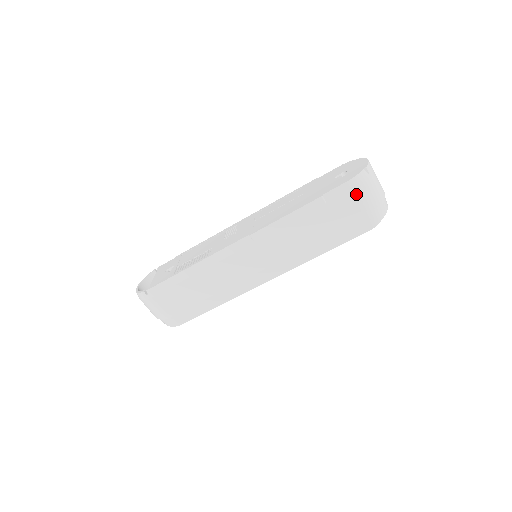
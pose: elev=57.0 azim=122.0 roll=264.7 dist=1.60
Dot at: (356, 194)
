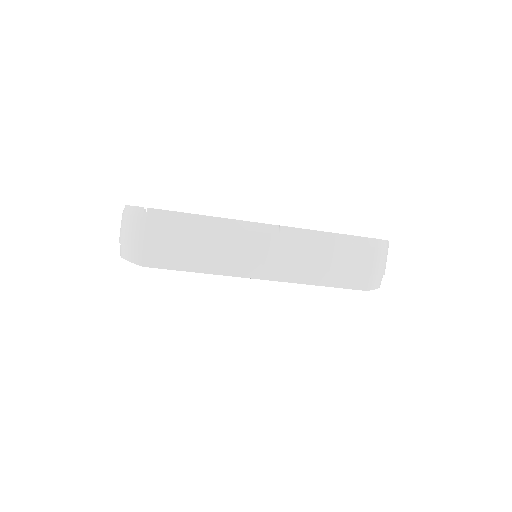
Dot at: (376, 252)
